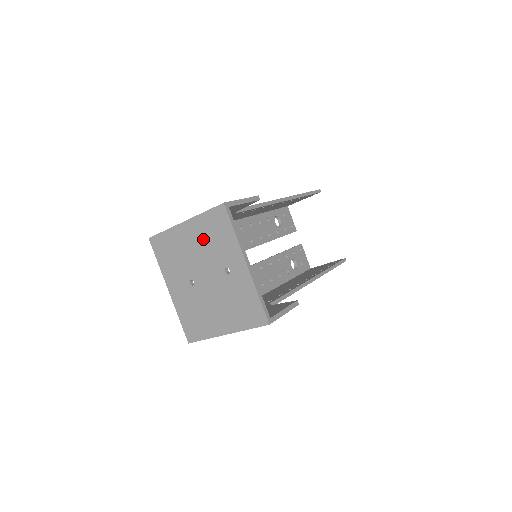
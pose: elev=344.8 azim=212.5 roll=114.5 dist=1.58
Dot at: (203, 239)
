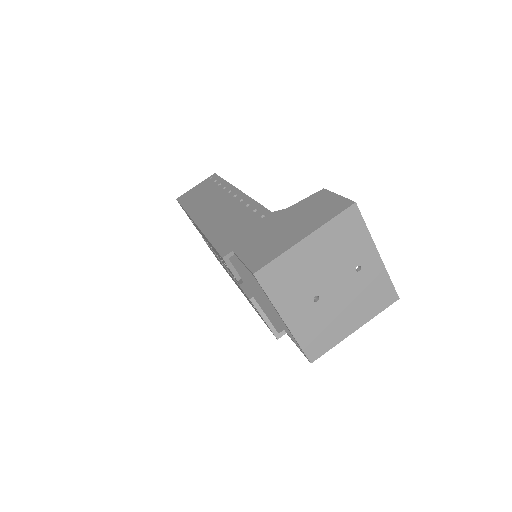
Dot at: (331, 248)
